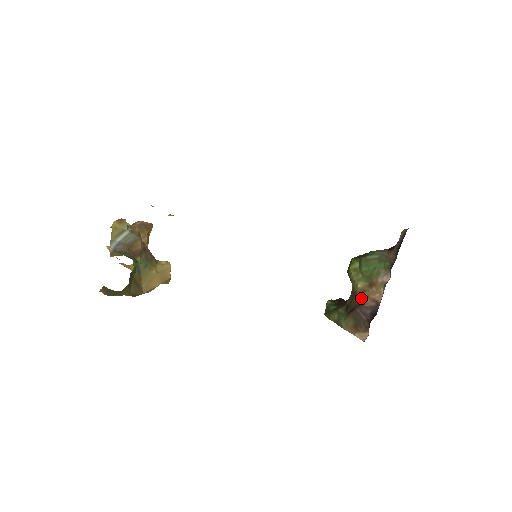
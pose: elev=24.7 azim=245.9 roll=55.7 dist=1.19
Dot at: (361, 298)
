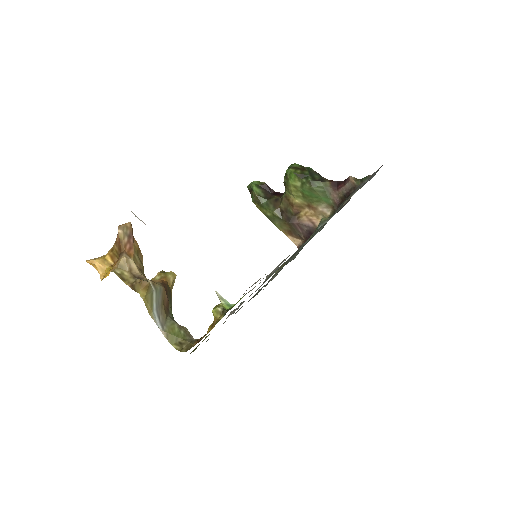
Dot at: (297, 211)
